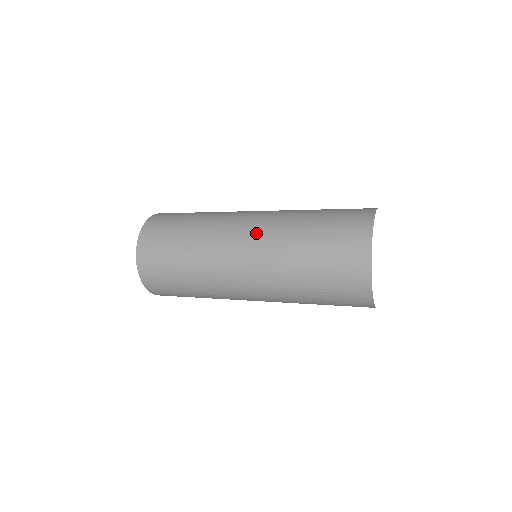
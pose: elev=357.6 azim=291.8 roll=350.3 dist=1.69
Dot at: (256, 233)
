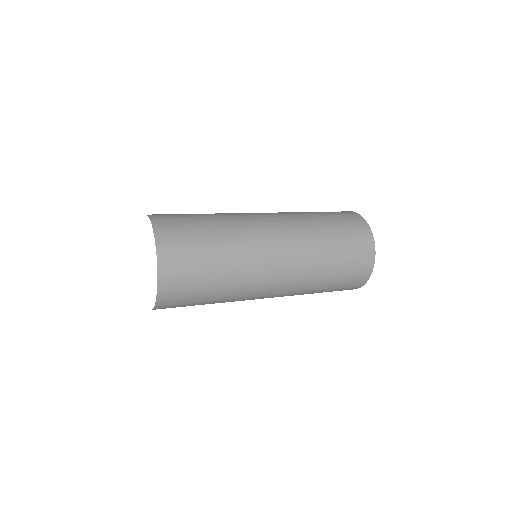
Dot at: (287, 281)
